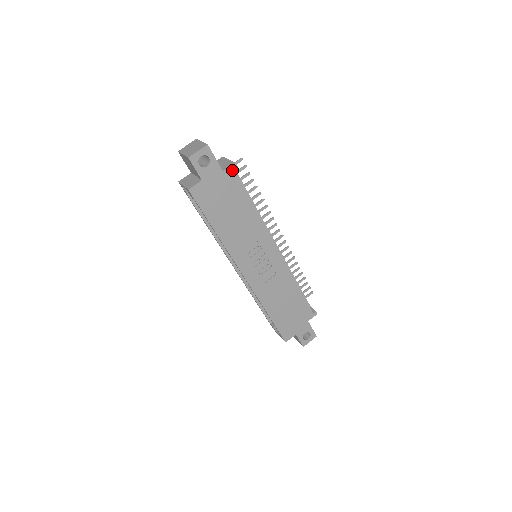
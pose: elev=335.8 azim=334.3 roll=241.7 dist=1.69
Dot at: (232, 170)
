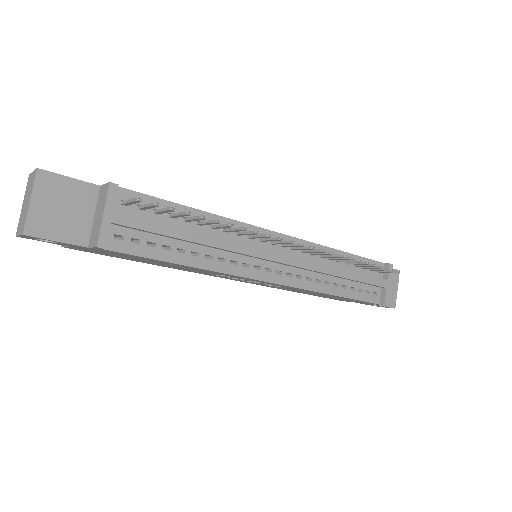
Dot at: (101, 248)
